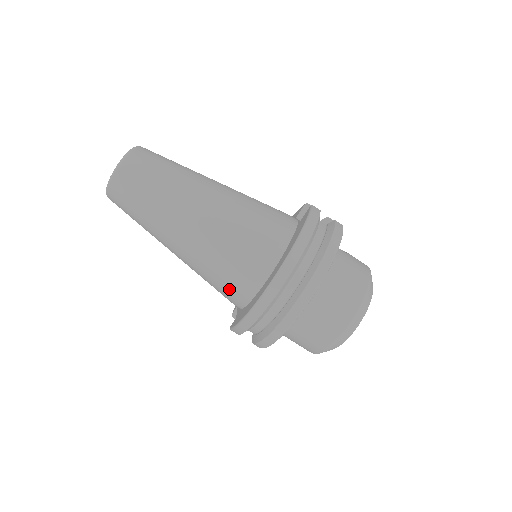
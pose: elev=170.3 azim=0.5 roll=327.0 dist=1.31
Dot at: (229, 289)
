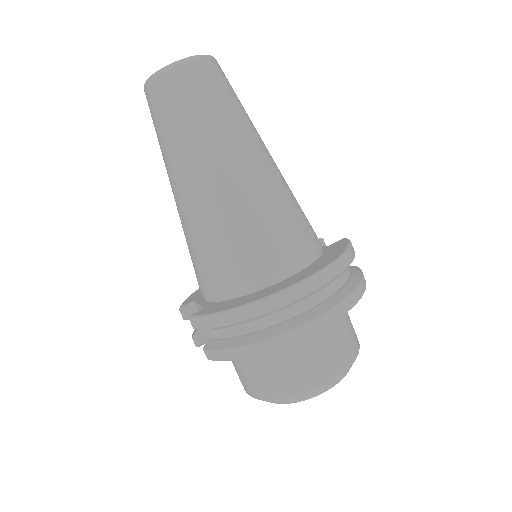
Dot at: (227, 268)
